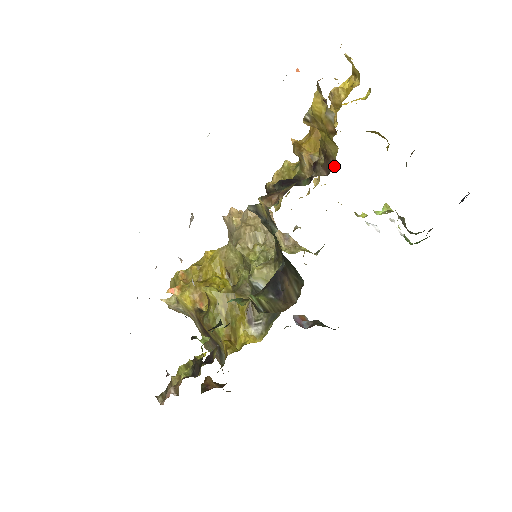
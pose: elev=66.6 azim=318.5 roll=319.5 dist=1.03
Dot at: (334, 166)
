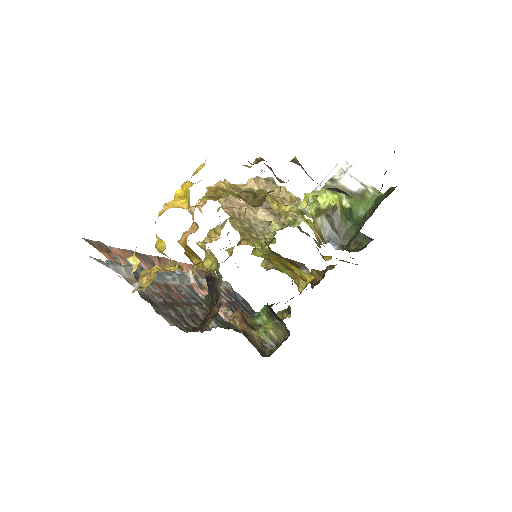
Dot at: occluded
